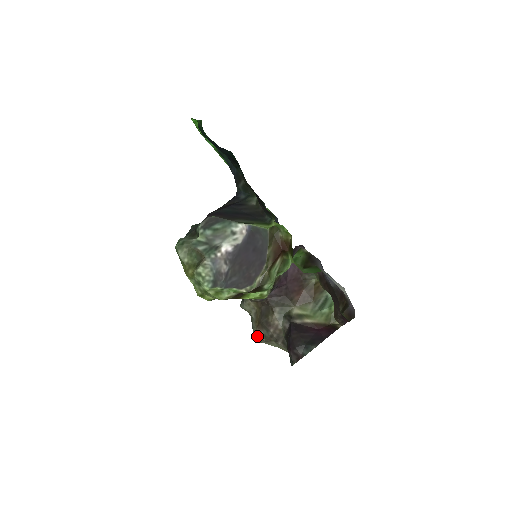
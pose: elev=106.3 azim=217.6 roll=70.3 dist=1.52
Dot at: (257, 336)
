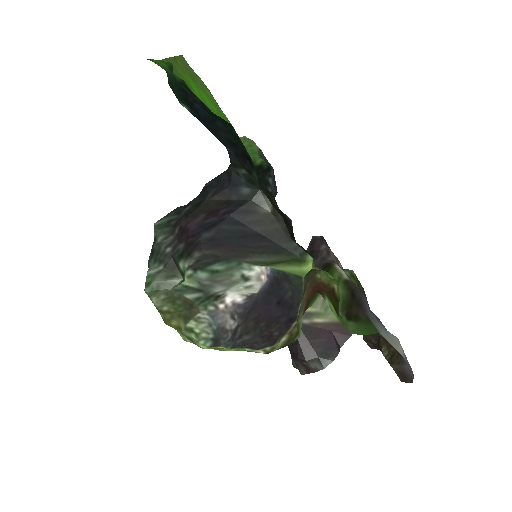
Dot at: occluded
